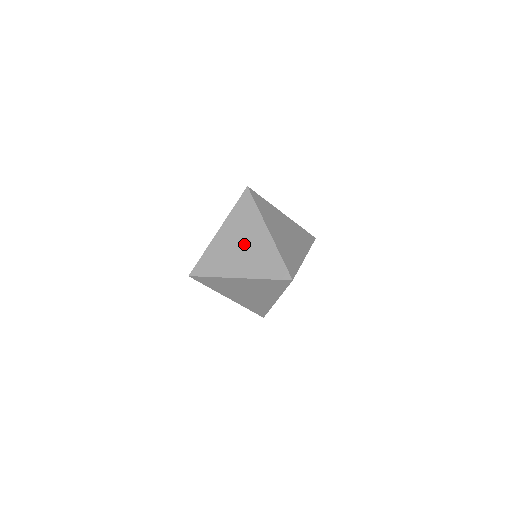
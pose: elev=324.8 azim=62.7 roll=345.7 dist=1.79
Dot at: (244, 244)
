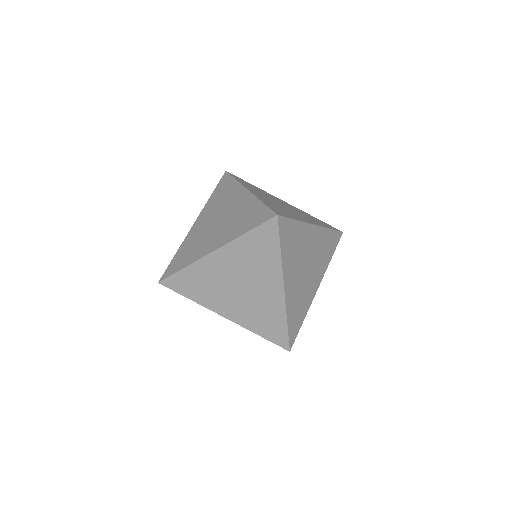
Dot at: (220, 217)
